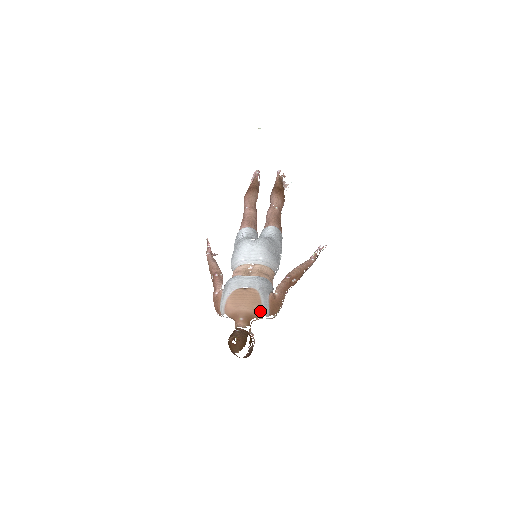
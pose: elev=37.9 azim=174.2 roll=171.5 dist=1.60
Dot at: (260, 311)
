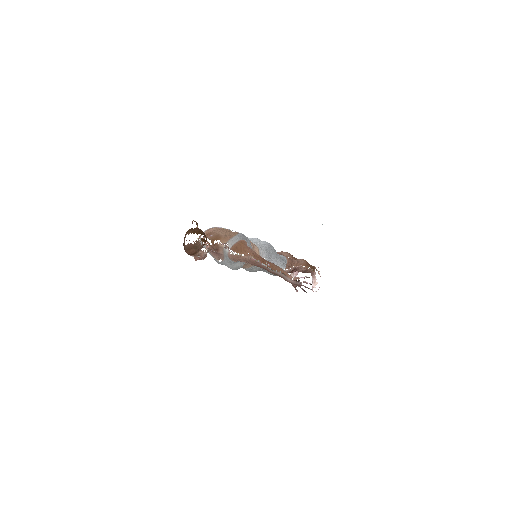
Dot at: (228, 238)
